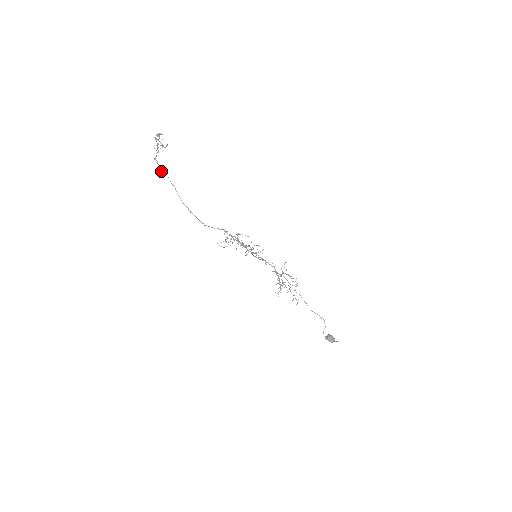
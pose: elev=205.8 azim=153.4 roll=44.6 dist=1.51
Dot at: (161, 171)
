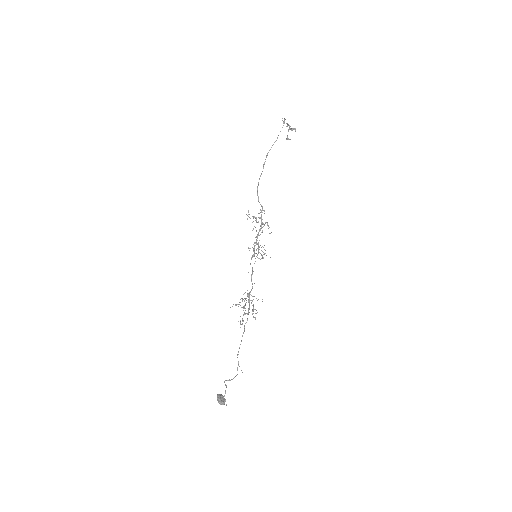
Dot at: (283, 122)
